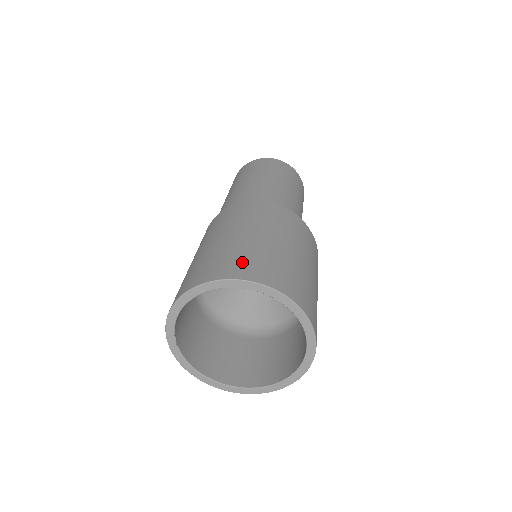
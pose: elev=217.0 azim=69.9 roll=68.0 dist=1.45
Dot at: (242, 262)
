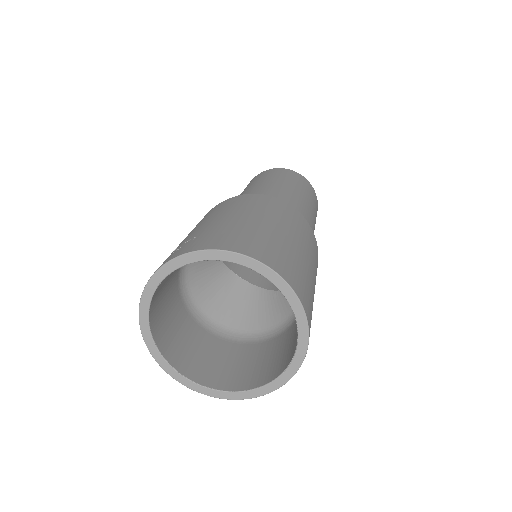
Dot at: (295, 271)
